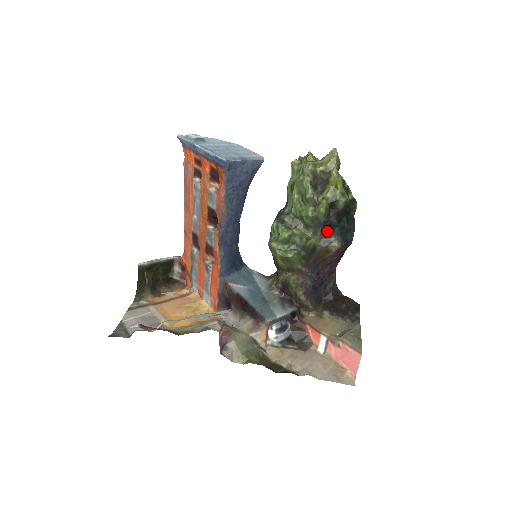
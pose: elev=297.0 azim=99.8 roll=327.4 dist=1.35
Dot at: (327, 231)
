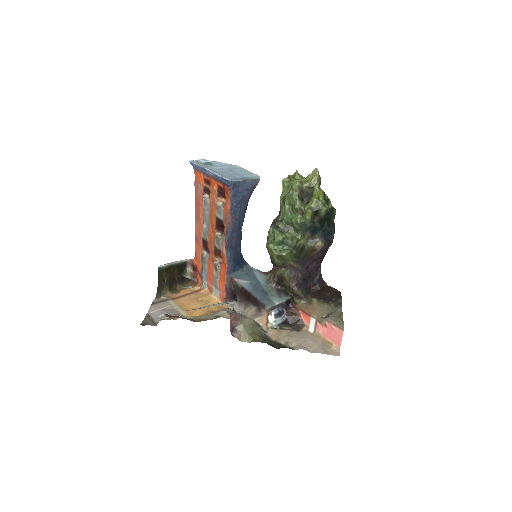
Dot at: (313, 234)
